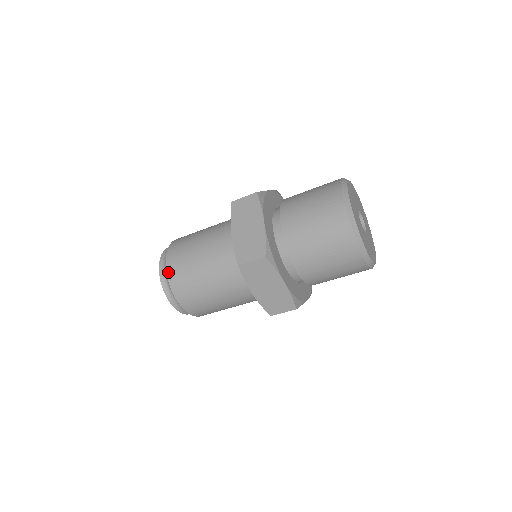
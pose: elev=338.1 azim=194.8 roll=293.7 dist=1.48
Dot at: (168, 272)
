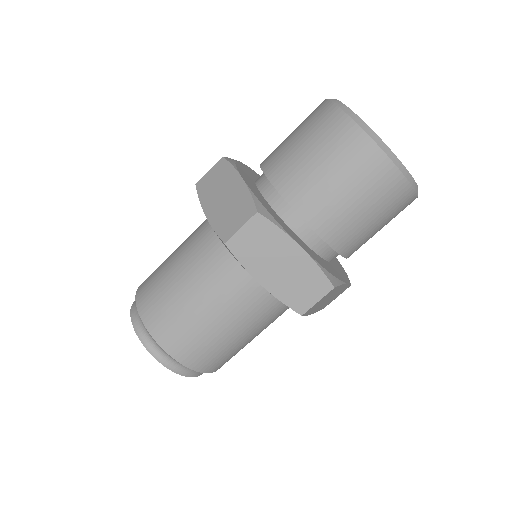
Dot at: (141, 314)
